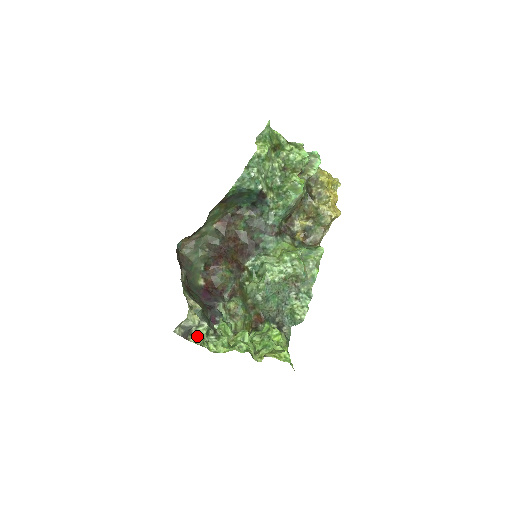
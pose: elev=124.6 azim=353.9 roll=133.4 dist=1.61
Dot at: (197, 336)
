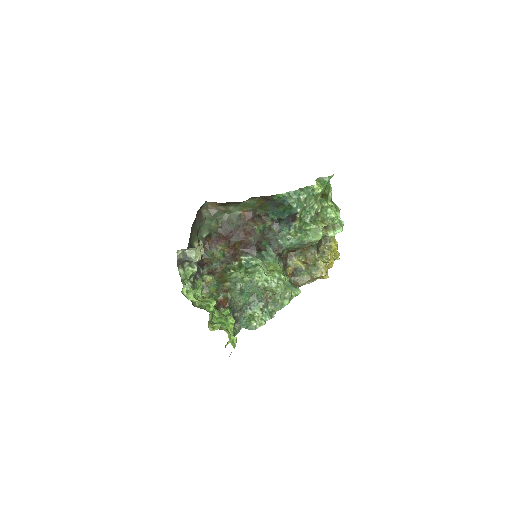
Dot at: (184, 271)
